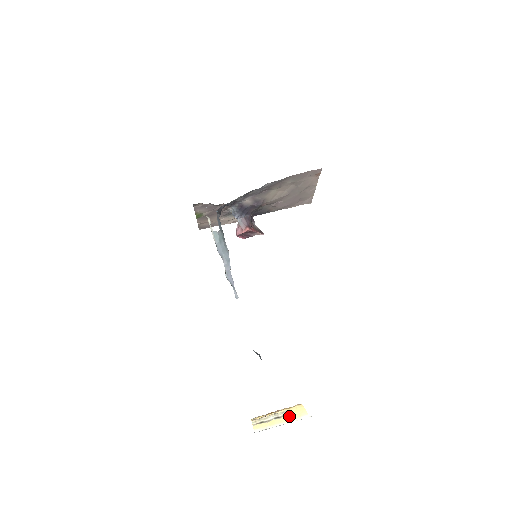
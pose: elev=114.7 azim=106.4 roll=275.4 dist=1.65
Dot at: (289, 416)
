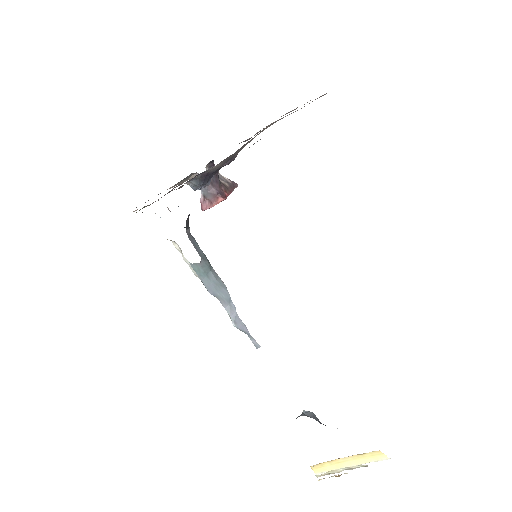
Dot at: (362, 460)
